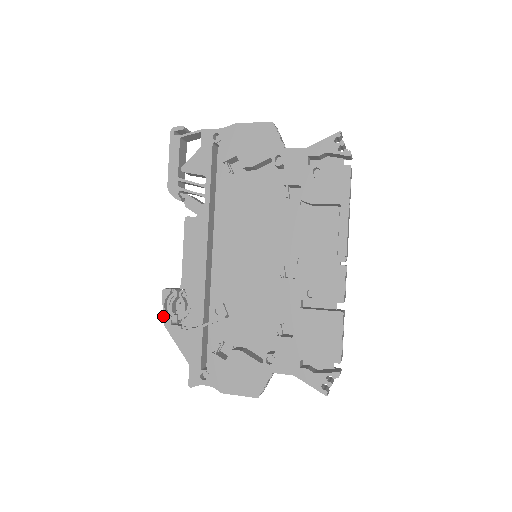
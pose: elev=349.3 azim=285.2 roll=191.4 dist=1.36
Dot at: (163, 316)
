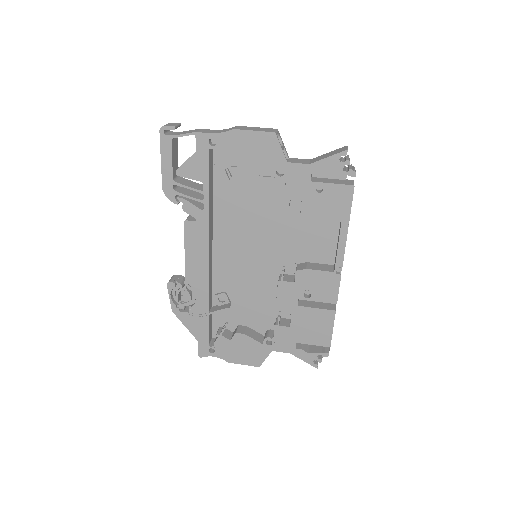
Dot at: occluded
